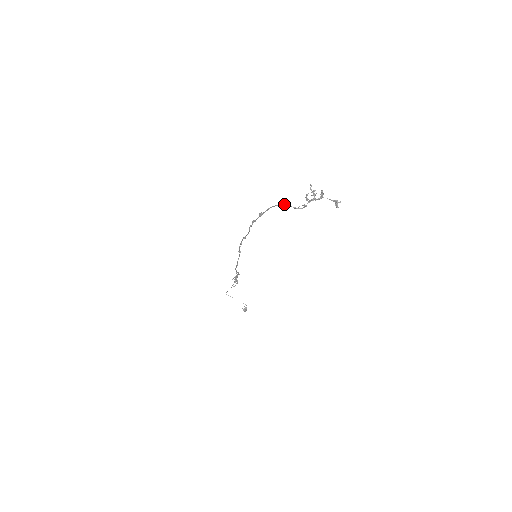
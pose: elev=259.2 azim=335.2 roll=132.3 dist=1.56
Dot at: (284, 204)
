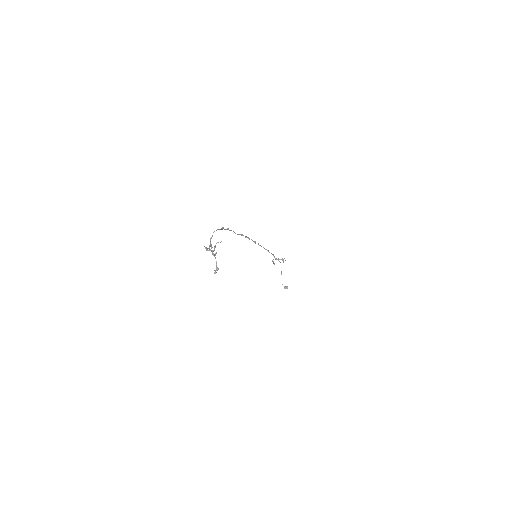
Dot at: occluded
